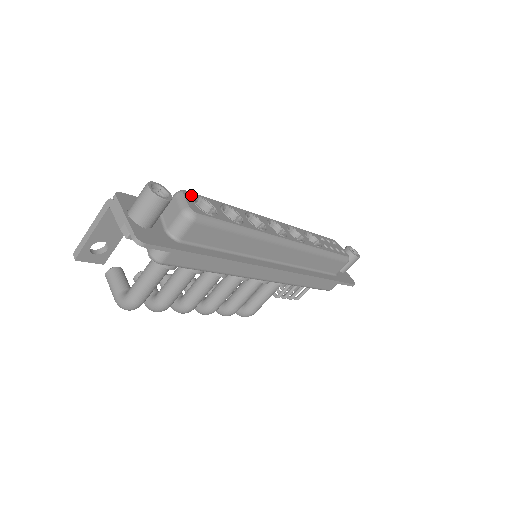
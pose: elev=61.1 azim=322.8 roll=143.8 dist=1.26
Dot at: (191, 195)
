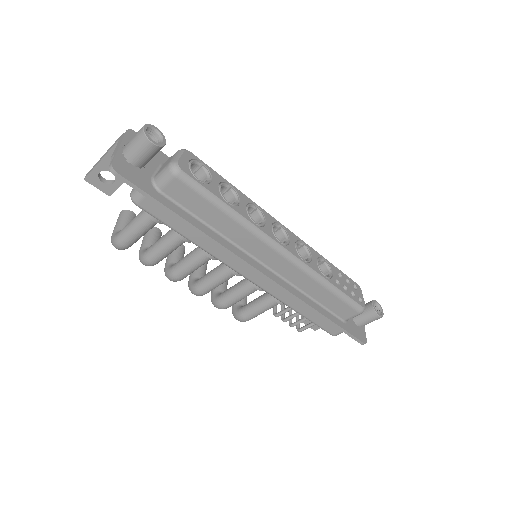
Dot at: (193, 157)
